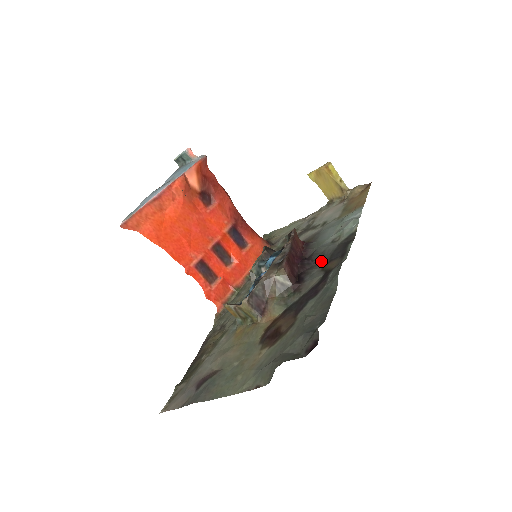
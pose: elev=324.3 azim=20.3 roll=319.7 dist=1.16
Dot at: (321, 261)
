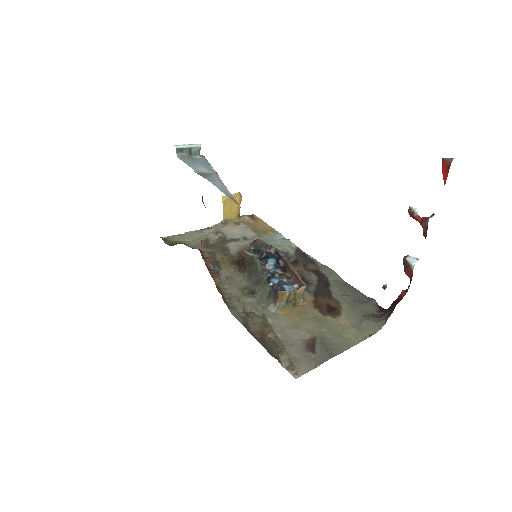
Dot at: occluded
